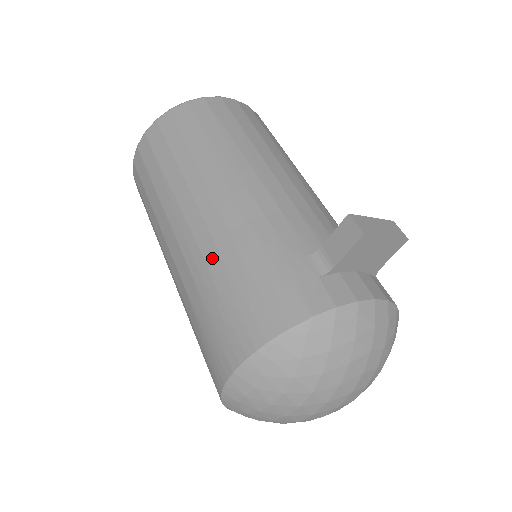
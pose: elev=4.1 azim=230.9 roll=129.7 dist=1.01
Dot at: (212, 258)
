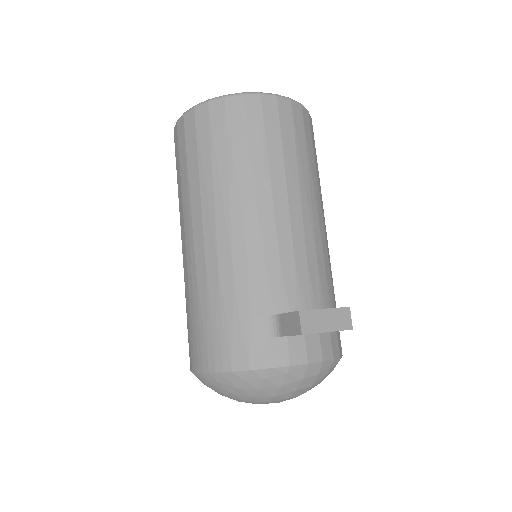
Dot at: (201, 282)
